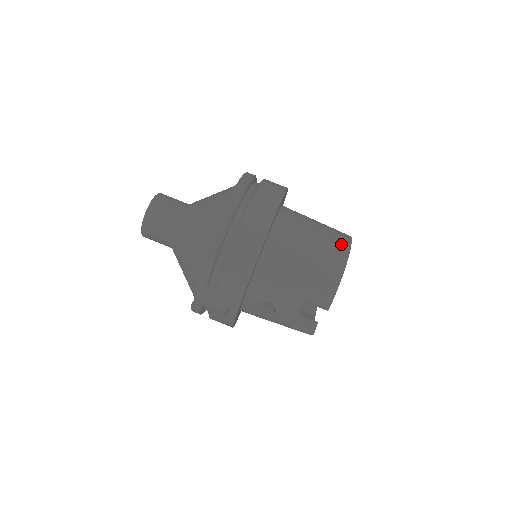
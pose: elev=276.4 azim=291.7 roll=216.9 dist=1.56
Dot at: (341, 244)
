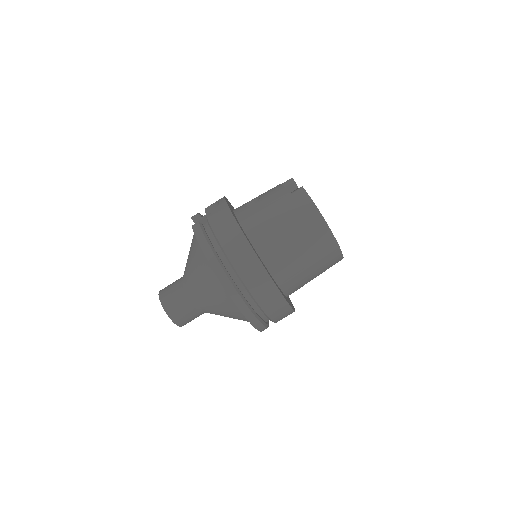
Dot at: (323, 236)
